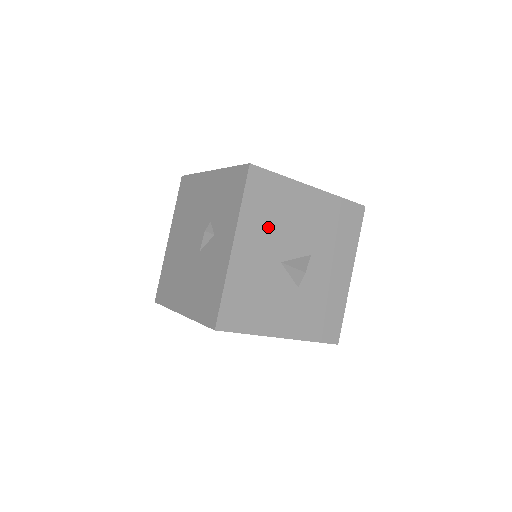
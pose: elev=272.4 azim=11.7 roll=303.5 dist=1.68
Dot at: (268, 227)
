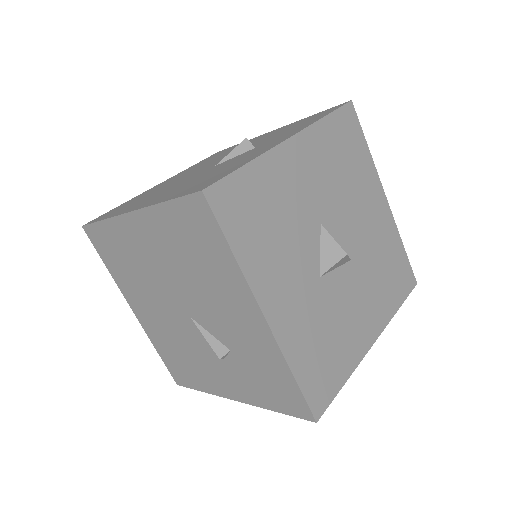
Dot at: (331, 172)
